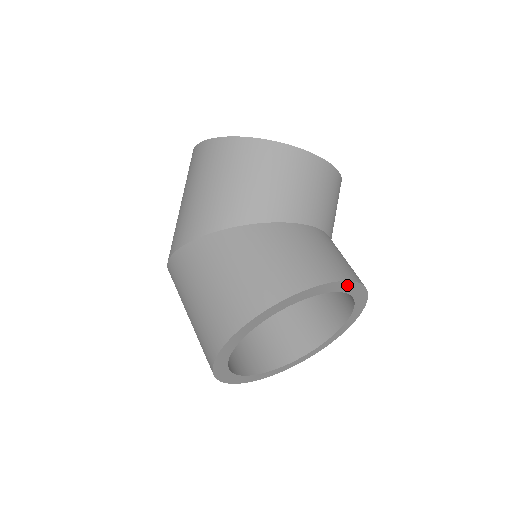
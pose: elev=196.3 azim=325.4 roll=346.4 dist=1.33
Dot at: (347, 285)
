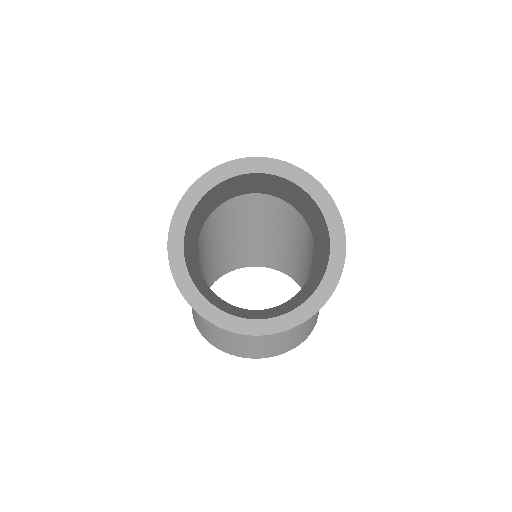
Dot at: occluded
